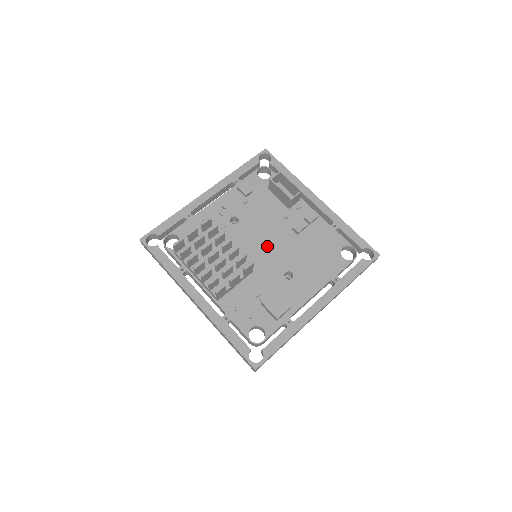
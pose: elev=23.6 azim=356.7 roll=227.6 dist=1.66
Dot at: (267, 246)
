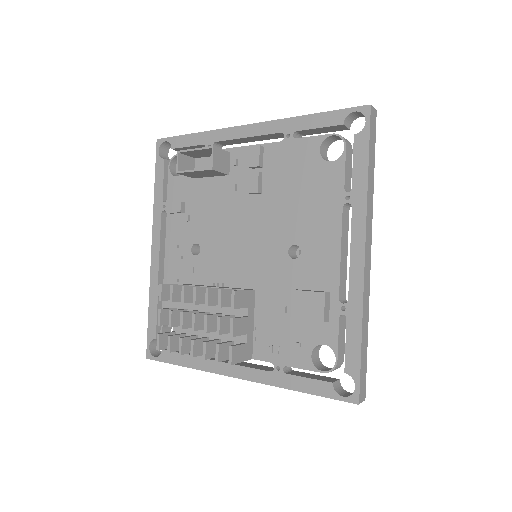
Dot at: (245, 243)
